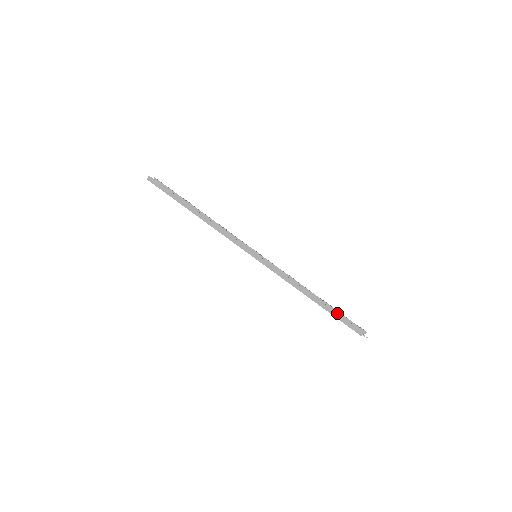
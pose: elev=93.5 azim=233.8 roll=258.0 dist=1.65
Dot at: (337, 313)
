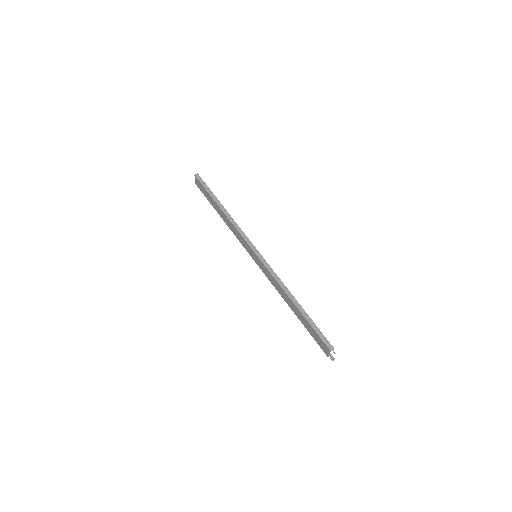
Dot at: (313, 322)
